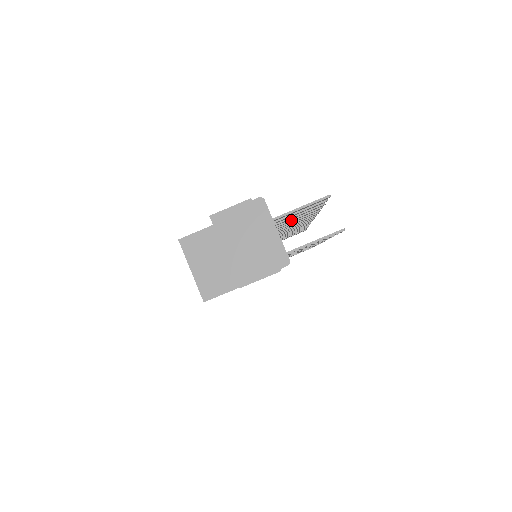
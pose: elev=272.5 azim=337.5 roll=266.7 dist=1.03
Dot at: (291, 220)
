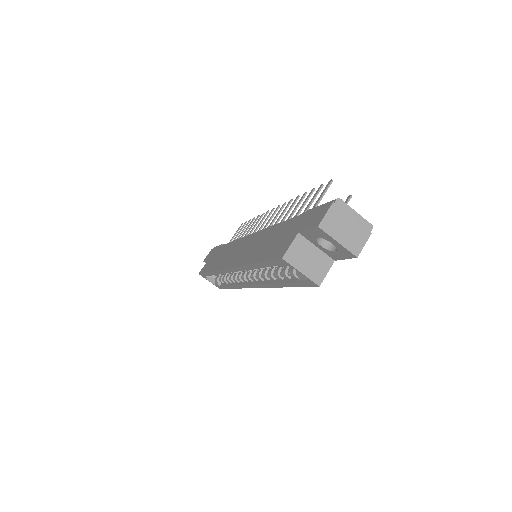
Dot at: (294, 212)
